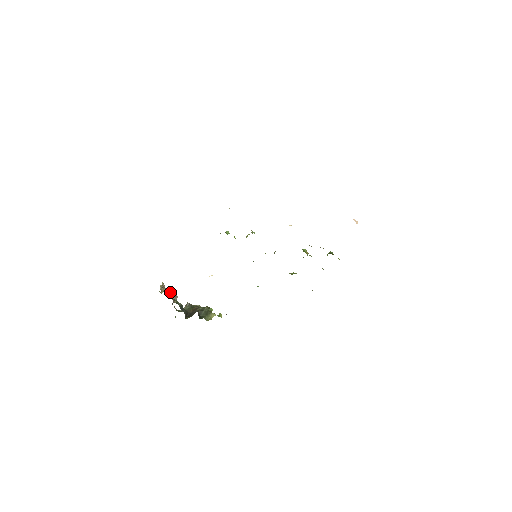
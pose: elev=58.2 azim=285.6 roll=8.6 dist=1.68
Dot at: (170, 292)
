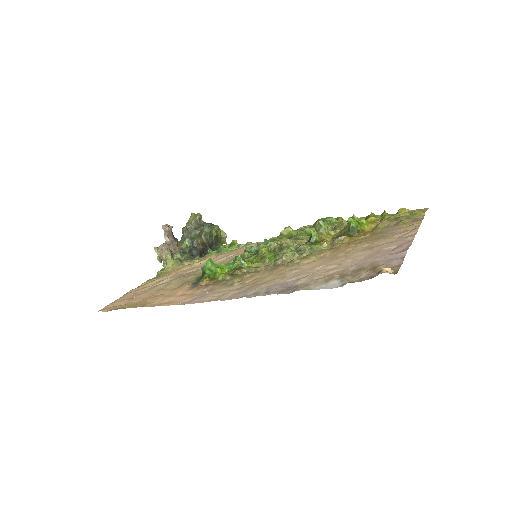
Dot at: (171, 255)
